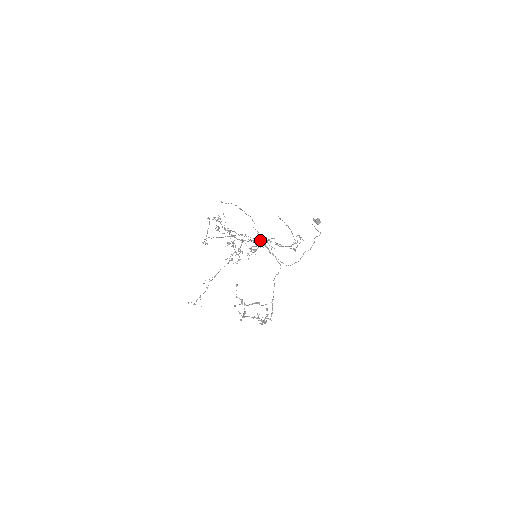
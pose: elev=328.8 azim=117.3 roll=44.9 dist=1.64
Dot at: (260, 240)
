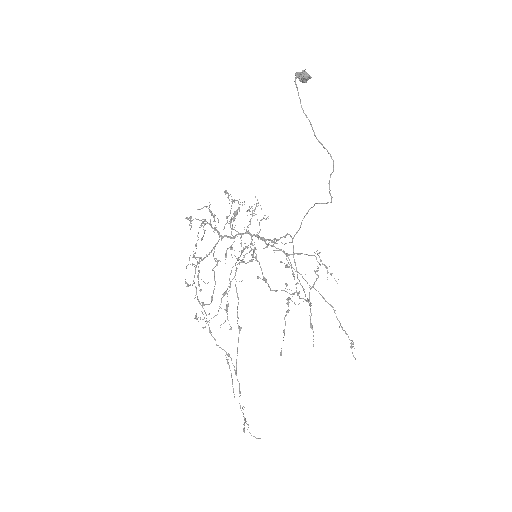
Dot at: (248, 233)
